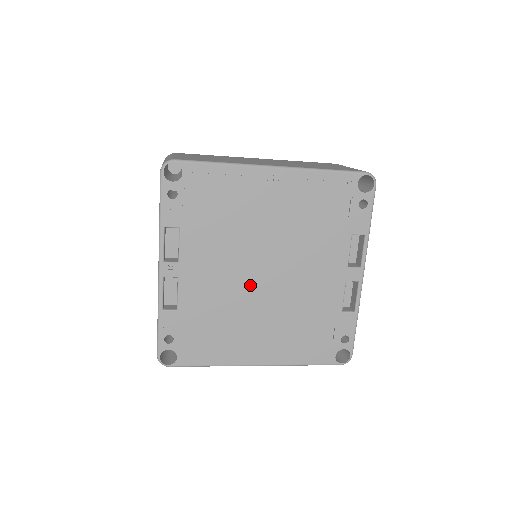
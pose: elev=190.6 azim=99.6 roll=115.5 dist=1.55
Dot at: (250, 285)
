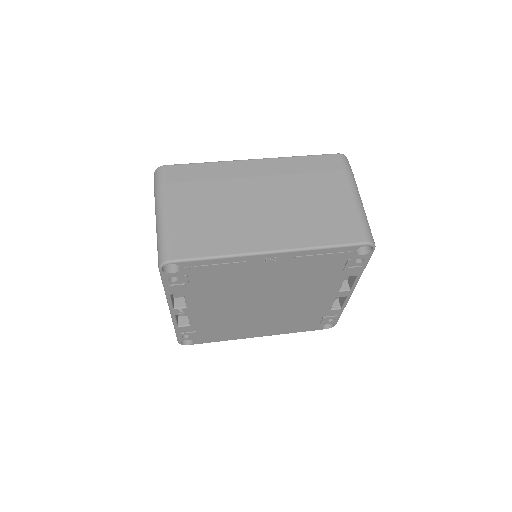
Dot at: (251, 309)
